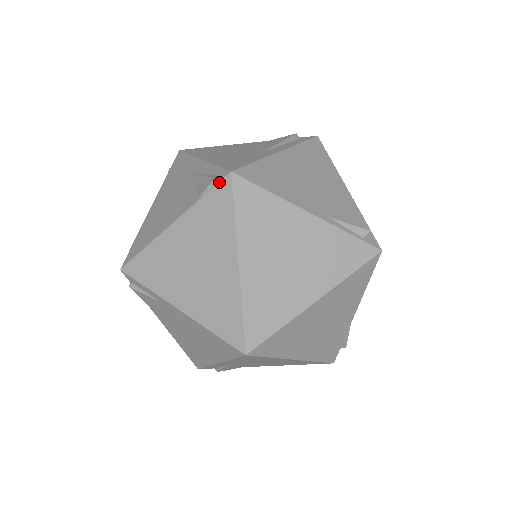
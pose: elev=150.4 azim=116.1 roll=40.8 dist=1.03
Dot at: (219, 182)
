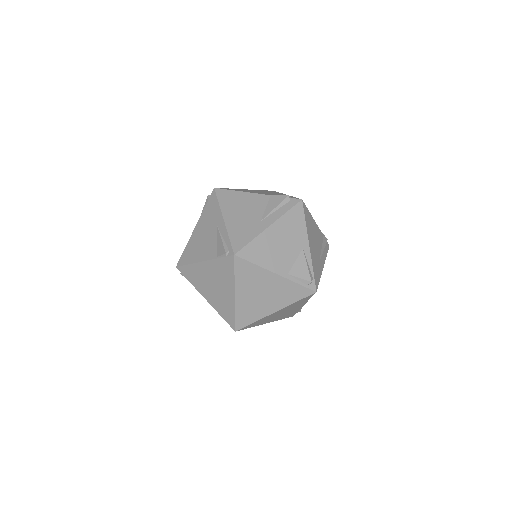
Dot at: (228, 256)
